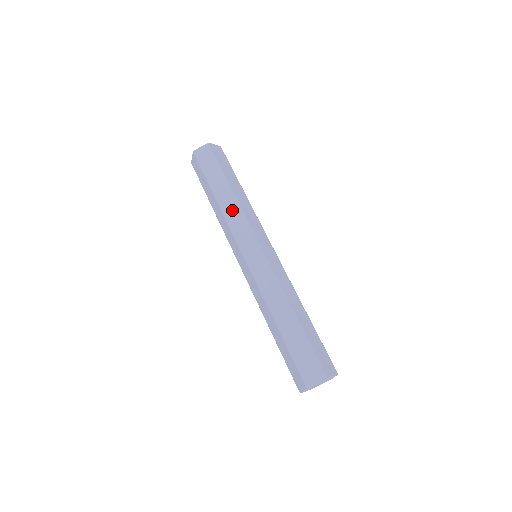
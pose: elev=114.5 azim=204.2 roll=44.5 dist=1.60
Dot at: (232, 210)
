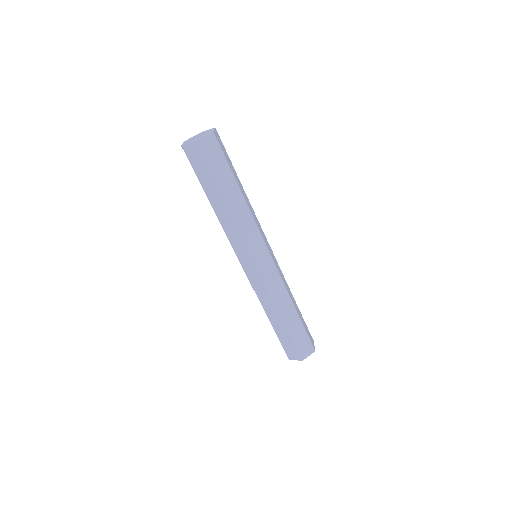
Dot at: (228, 225)
